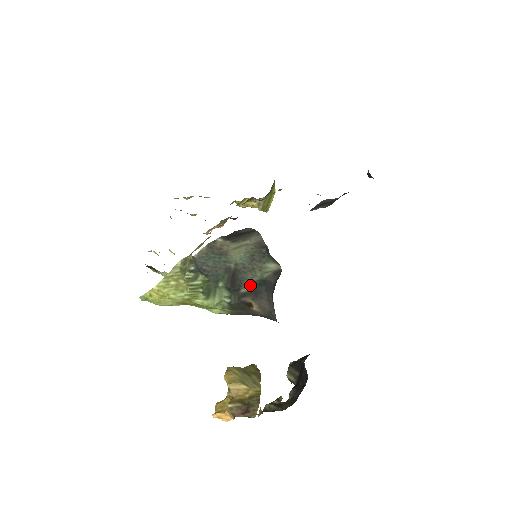
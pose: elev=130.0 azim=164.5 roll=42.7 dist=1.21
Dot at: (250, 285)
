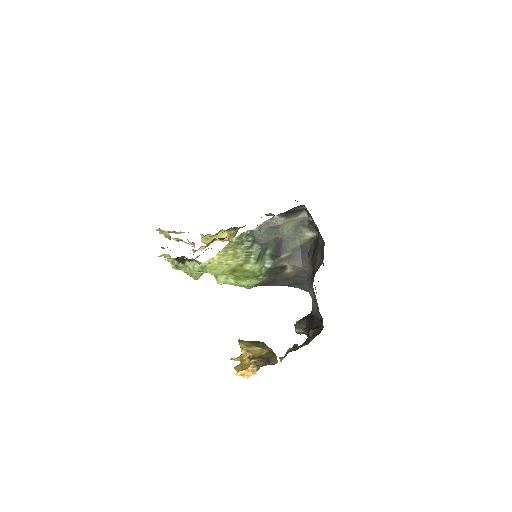
Dot at: (289, 251)
